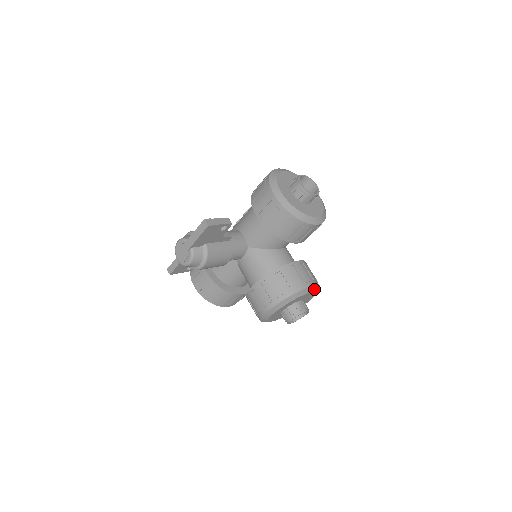
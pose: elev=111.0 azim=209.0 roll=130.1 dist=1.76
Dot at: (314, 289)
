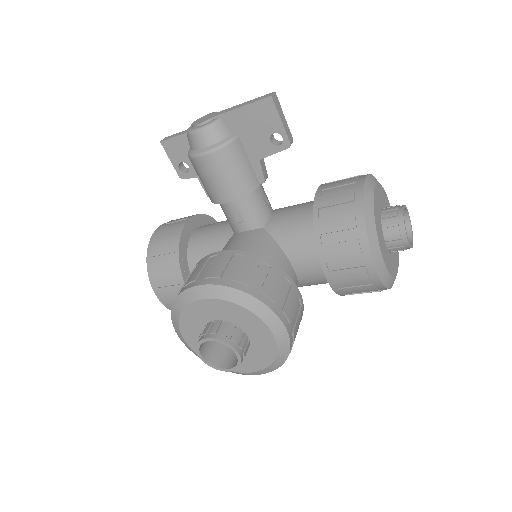
Dot at: (281, 341)
